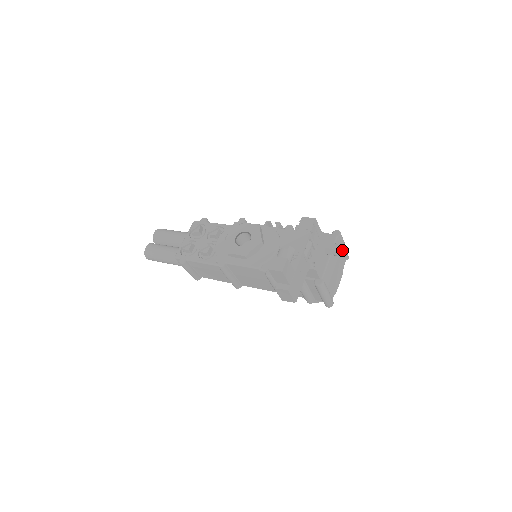
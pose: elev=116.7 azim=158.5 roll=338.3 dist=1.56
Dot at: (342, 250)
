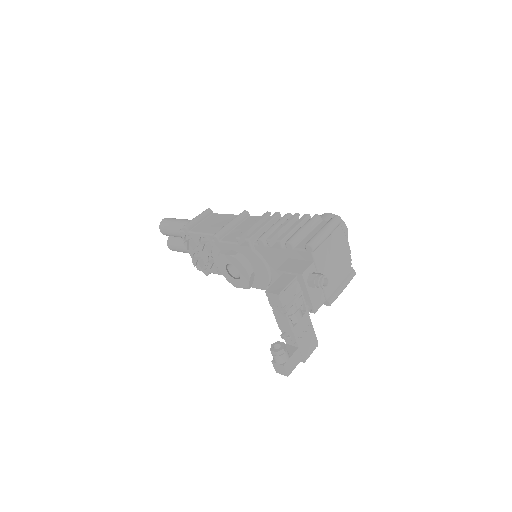
Dot at: (326, 278)
